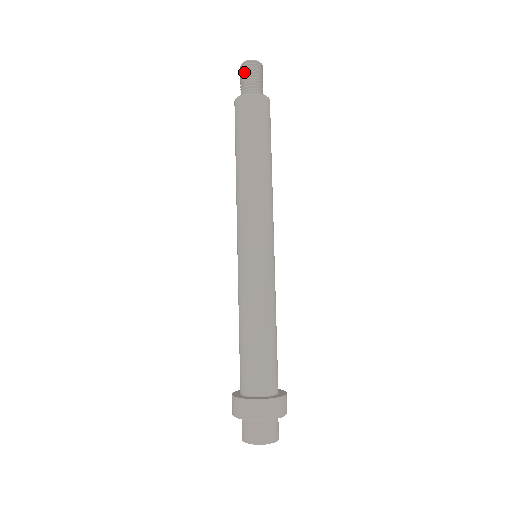
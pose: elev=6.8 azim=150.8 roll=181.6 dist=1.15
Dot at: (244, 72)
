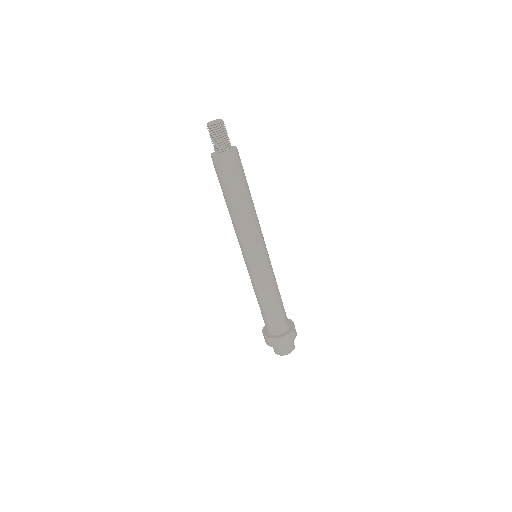
Dot at: occluded
